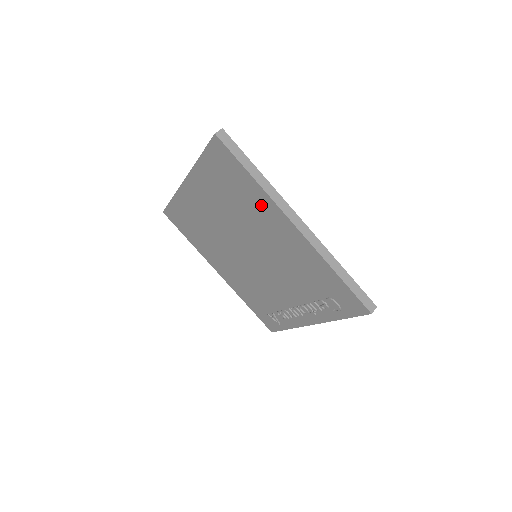
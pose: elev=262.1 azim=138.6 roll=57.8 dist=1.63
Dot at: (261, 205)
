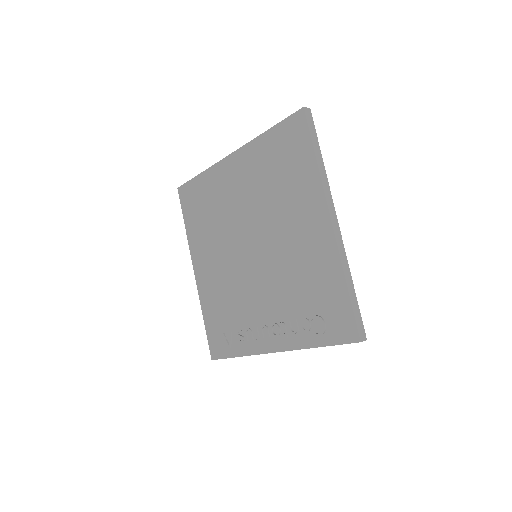
Dot at: (305, 191)
